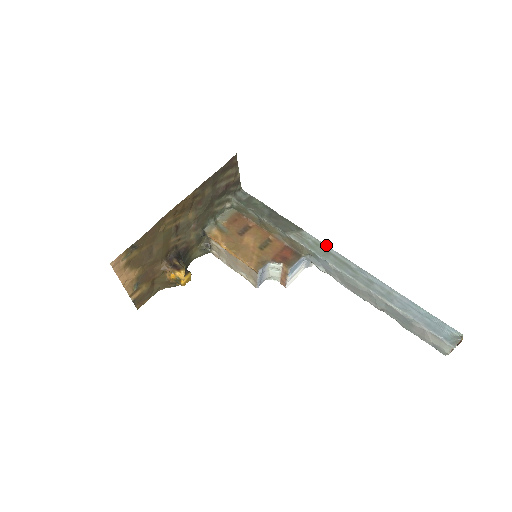
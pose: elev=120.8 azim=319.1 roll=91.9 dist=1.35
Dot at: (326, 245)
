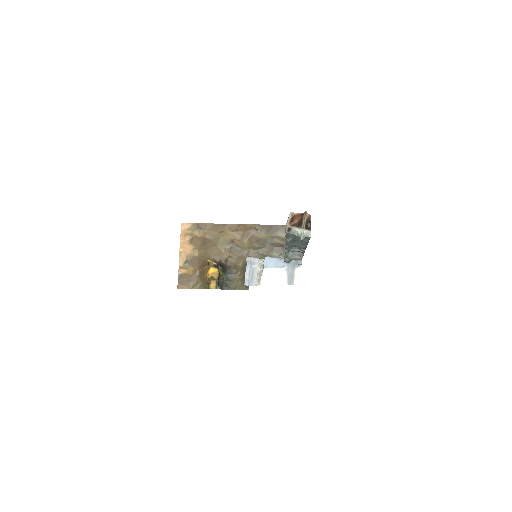
Dot at: occluded
